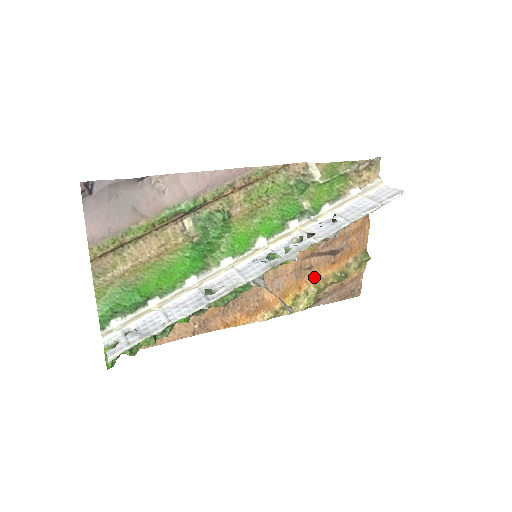
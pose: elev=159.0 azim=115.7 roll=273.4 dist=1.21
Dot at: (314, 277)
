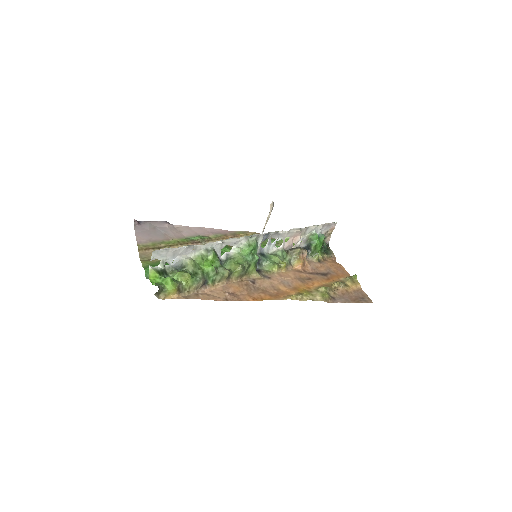
Dot at: (317, 284)
